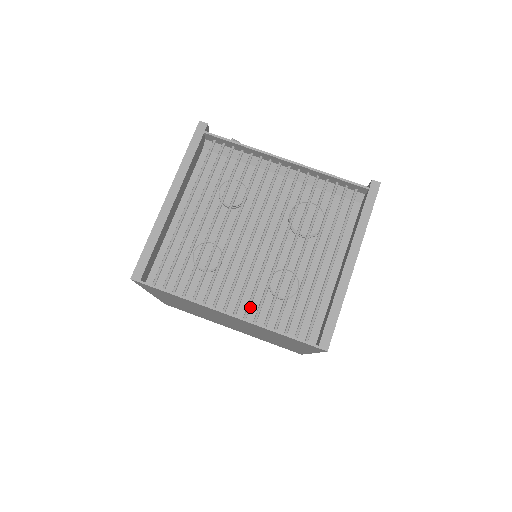
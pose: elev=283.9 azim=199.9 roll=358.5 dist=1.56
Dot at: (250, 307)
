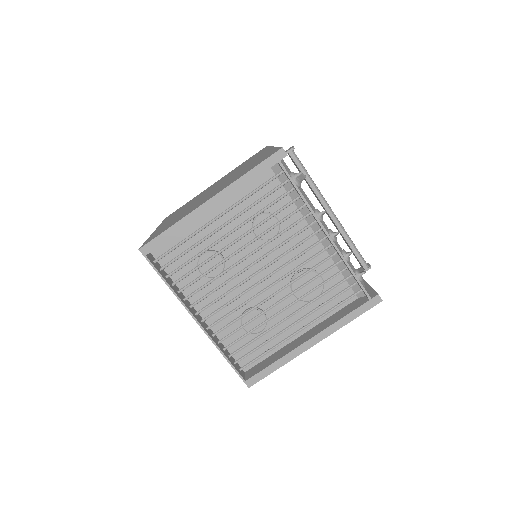
Dot at: occluded
